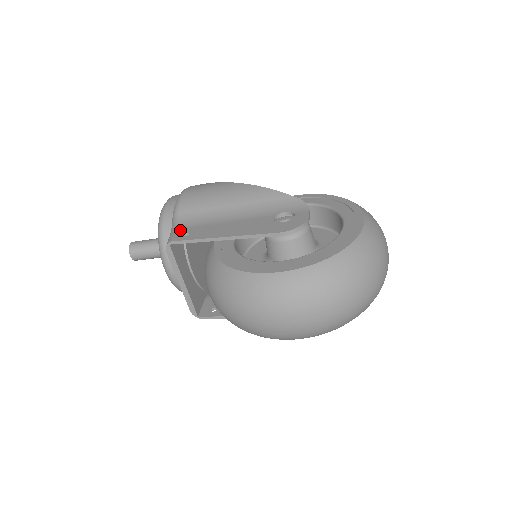
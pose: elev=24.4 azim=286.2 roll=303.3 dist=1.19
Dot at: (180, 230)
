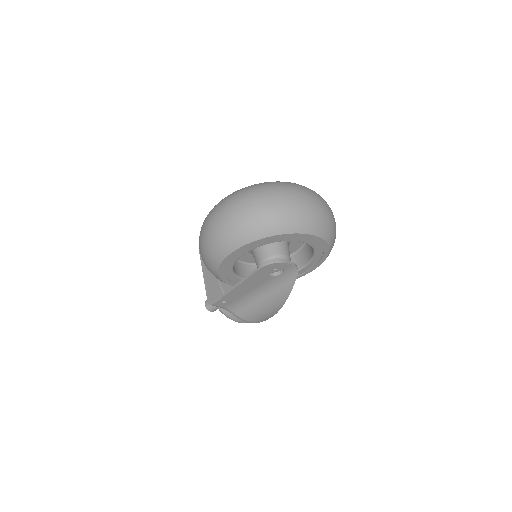
Dot at: occluded
